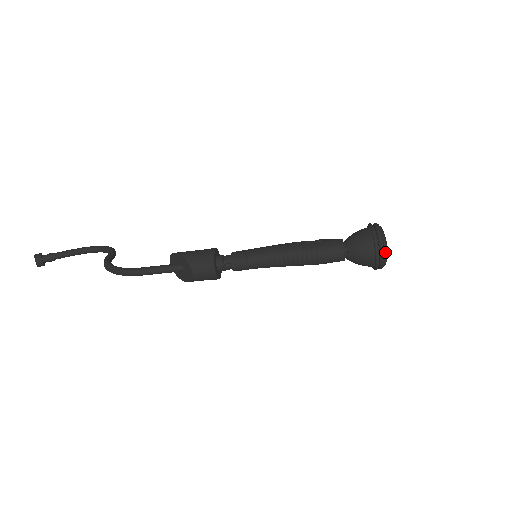
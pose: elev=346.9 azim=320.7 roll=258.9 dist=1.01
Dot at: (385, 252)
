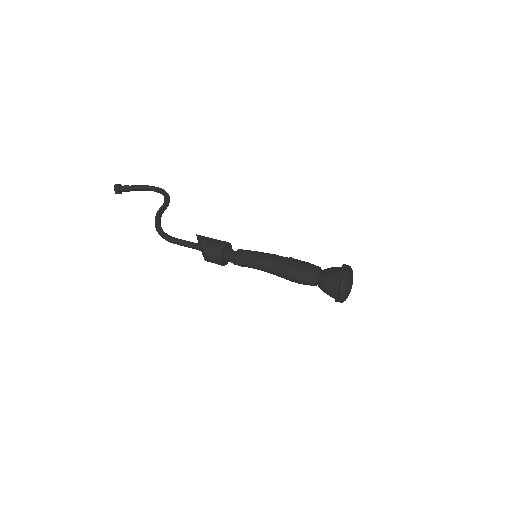
Dot at: (343, 296)
